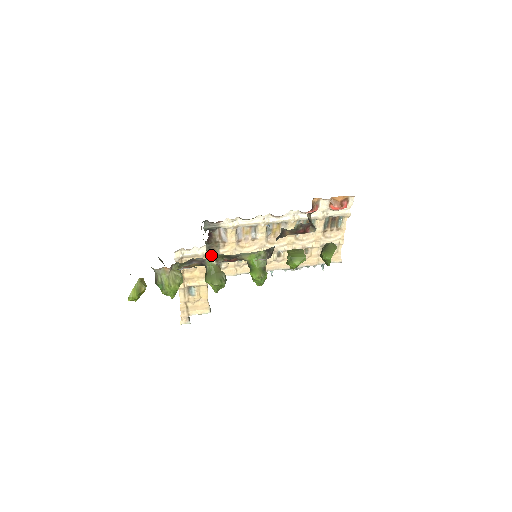
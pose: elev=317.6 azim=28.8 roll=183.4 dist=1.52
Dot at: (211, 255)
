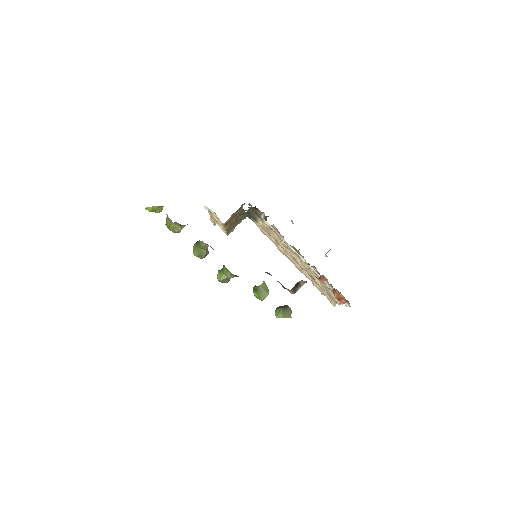
Dot at: occluded
